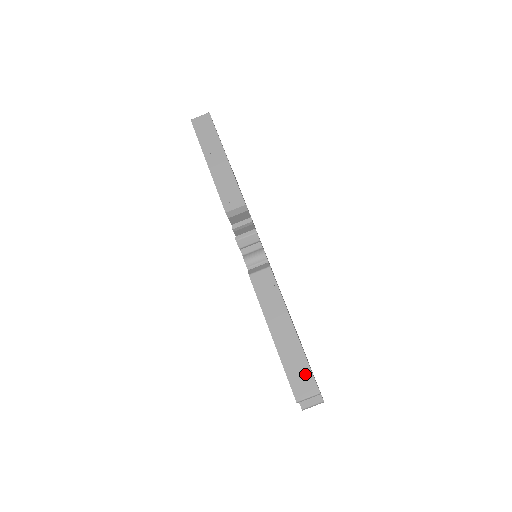
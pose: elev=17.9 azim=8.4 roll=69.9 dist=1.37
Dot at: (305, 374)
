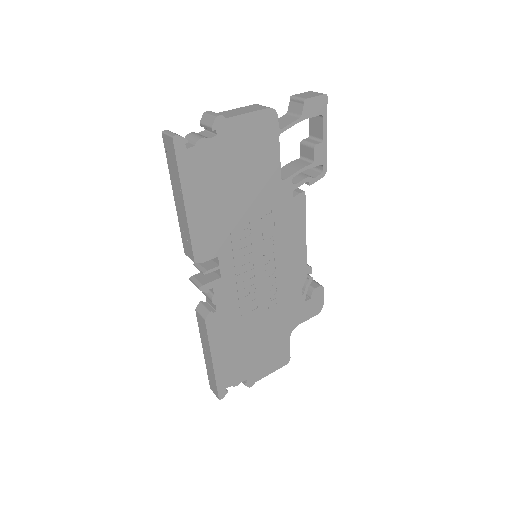
Dot at: (214, 386)
